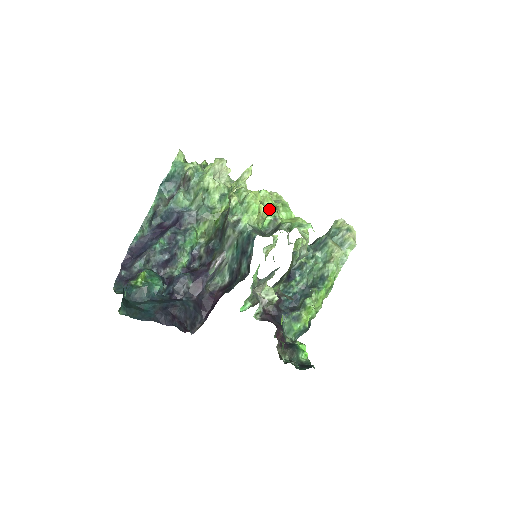
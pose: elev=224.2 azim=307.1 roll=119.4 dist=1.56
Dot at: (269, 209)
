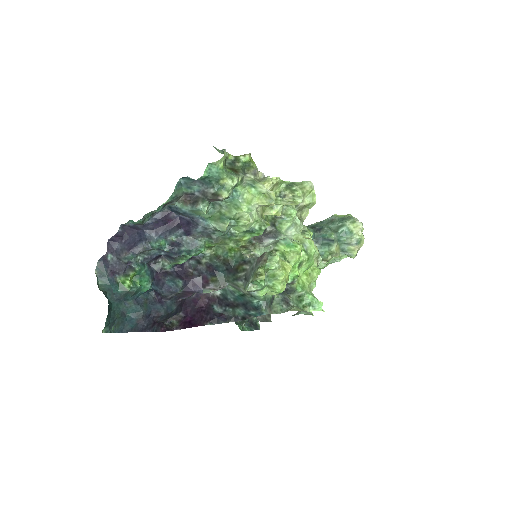
Dot at: (292, 271)
